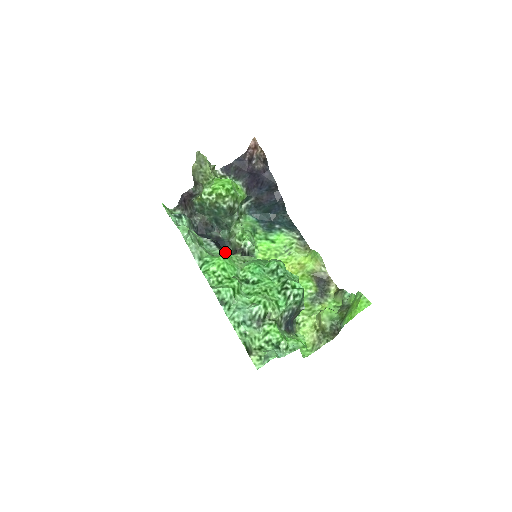
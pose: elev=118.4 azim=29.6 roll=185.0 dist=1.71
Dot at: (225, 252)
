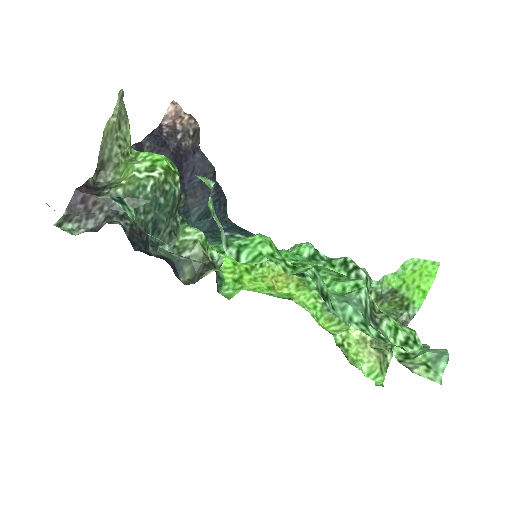
Dot at: occluded
